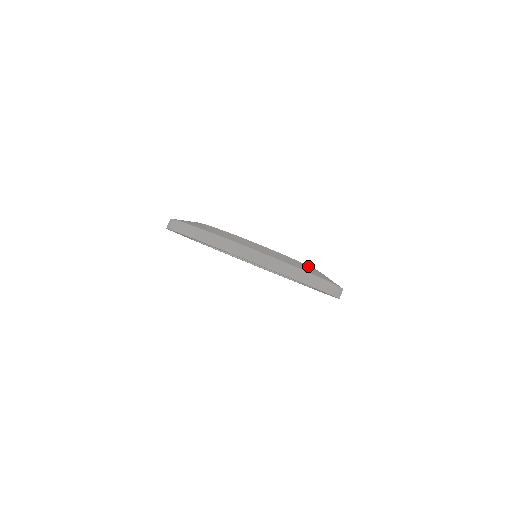
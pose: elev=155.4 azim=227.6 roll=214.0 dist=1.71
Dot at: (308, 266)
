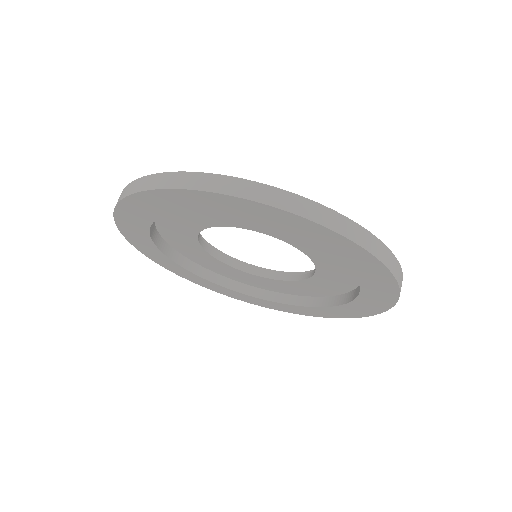
Dot at: occluded
